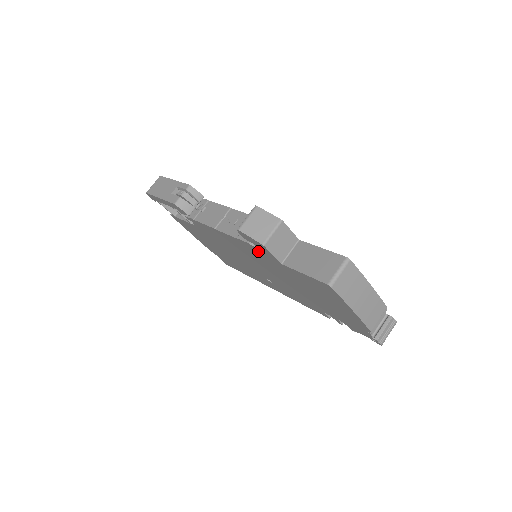
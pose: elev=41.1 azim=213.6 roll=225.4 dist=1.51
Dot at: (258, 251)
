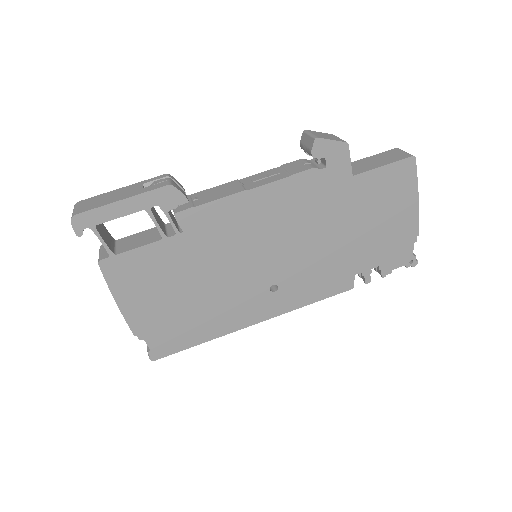
Dot at: (321, 178)
